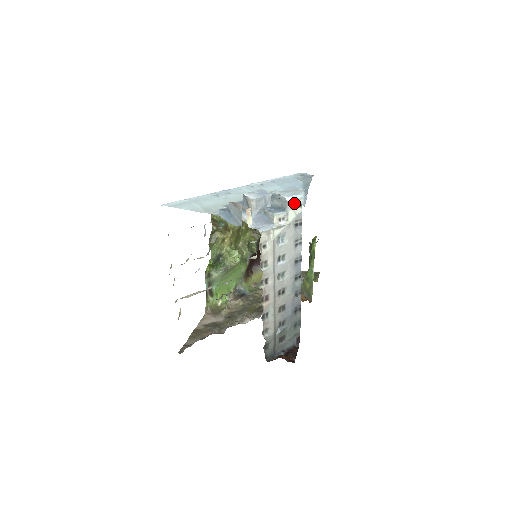
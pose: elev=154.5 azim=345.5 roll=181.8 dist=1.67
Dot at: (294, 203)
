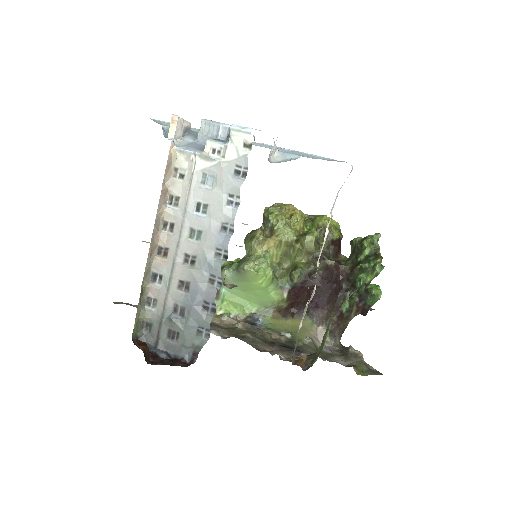
Dot at: (238, 136)
